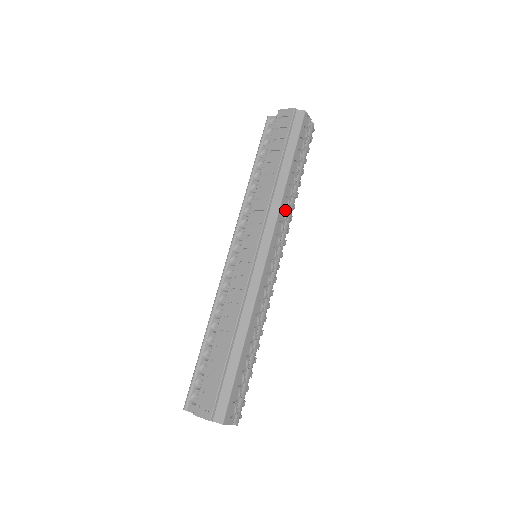
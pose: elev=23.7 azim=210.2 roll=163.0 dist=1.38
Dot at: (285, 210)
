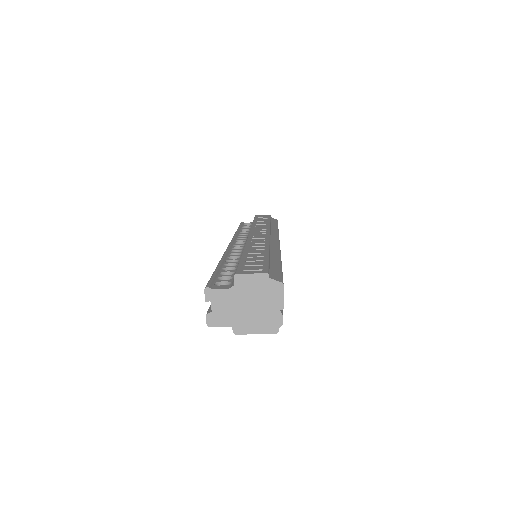
Dot at: occluded
